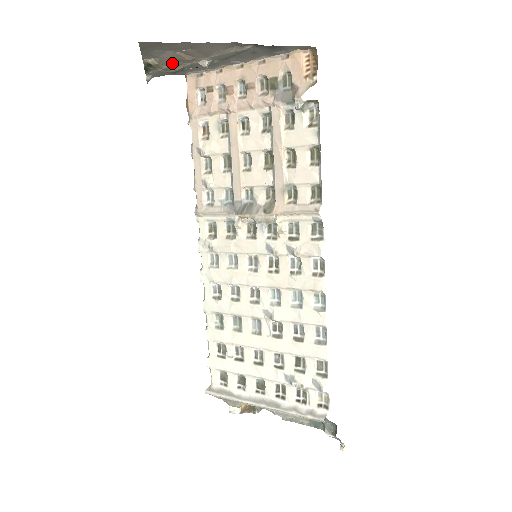
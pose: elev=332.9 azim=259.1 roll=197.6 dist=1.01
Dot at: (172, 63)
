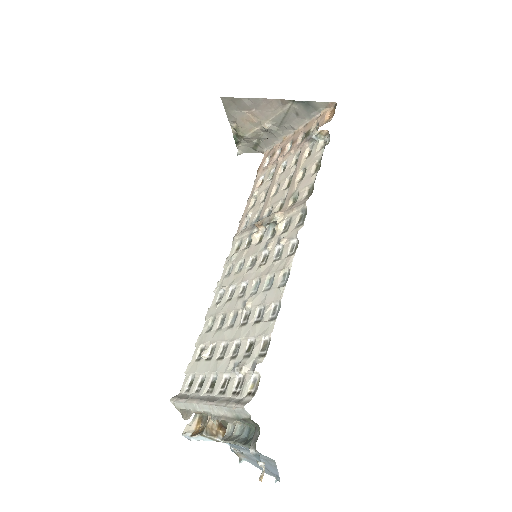
Dot at: (246, 125)
